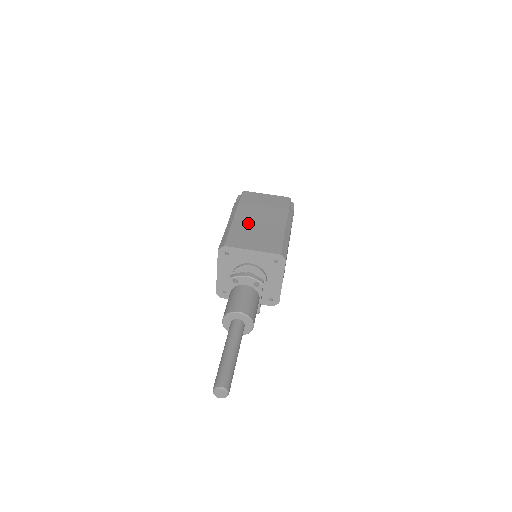
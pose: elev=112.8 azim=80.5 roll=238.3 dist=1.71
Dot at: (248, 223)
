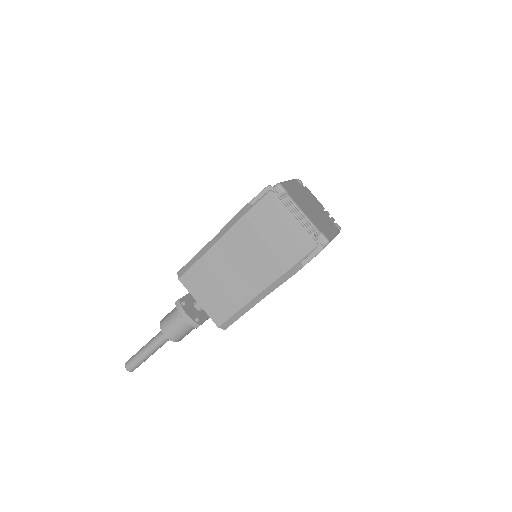
Dot at: (225, 261)
